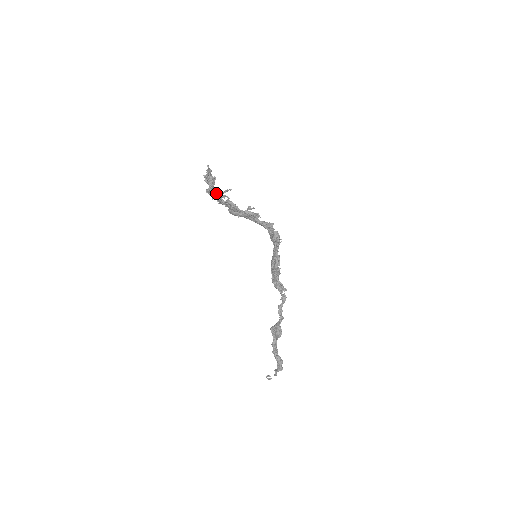
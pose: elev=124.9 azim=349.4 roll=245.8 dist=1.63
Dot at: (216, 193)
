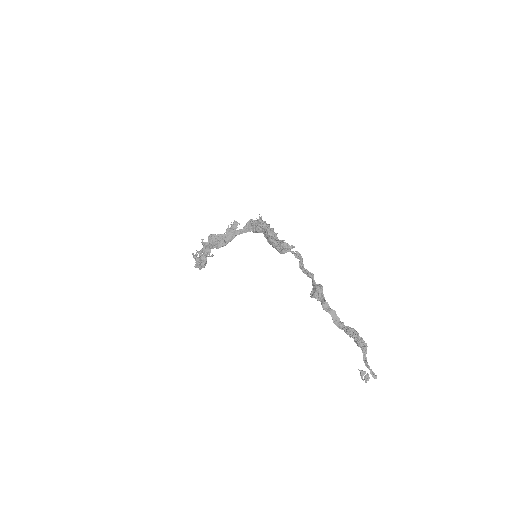
Dot at: (202, 249)
